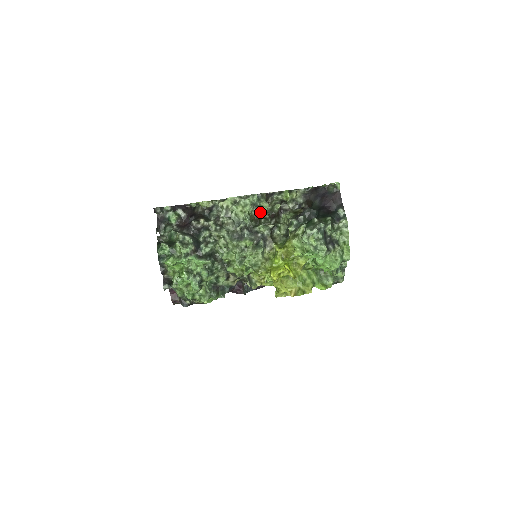
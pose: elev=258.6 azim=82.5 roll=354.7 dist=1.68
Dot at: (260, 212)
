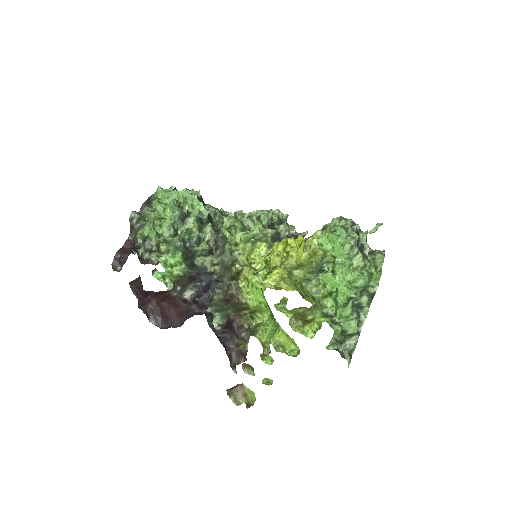
Dot at: occluded
